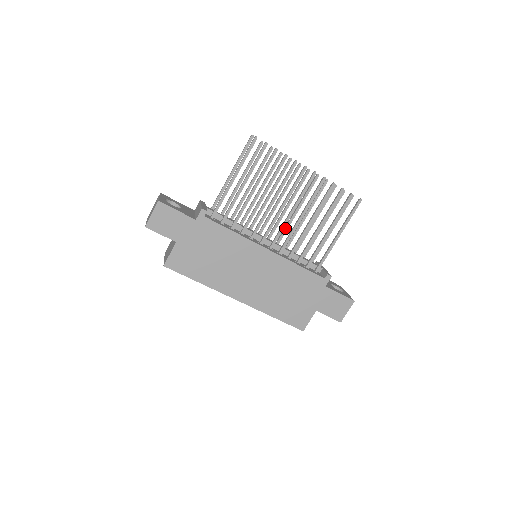
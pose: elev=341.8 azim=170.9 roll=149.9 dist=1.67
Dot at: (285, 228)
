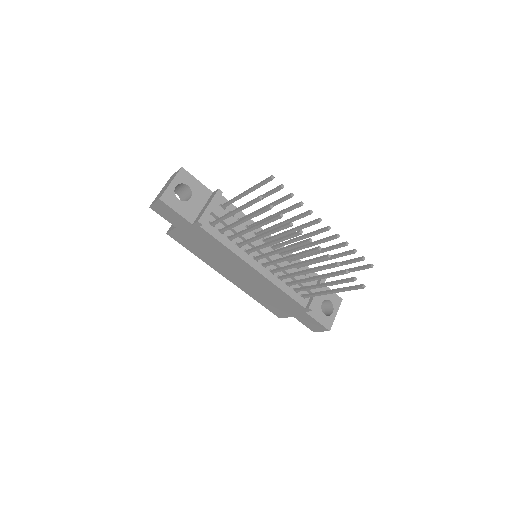
Dot at: (293, 250)
